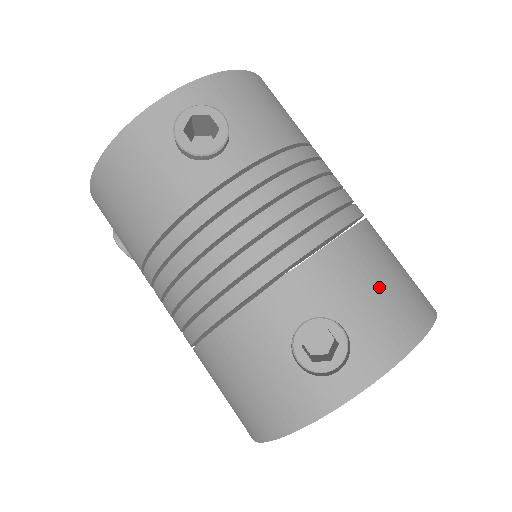
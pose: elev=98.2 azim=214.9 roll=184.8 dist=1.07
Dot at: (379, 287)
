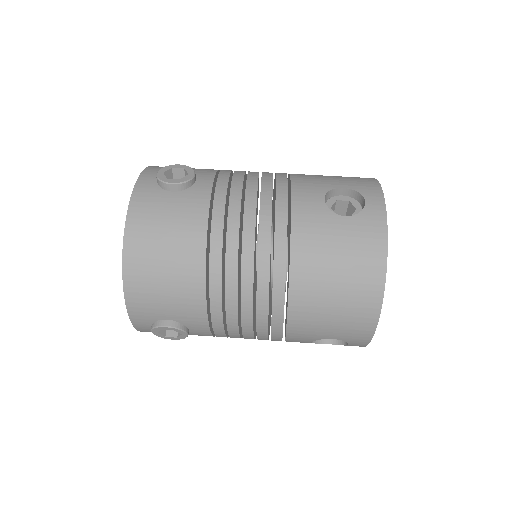
Dot at: (331, 176)
